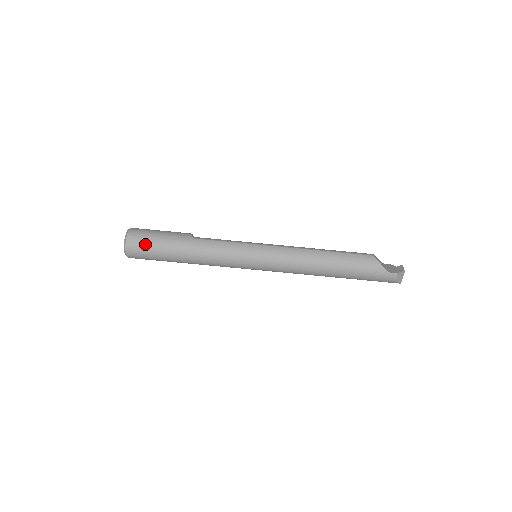
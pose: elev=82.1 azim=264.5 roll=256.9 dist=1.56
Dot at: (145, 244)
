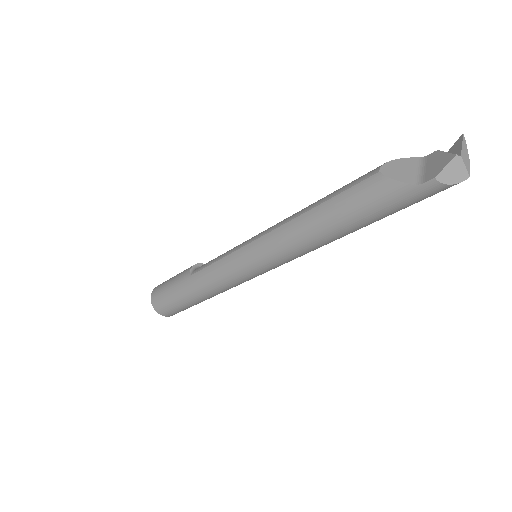
Dot at: (165, 303)
